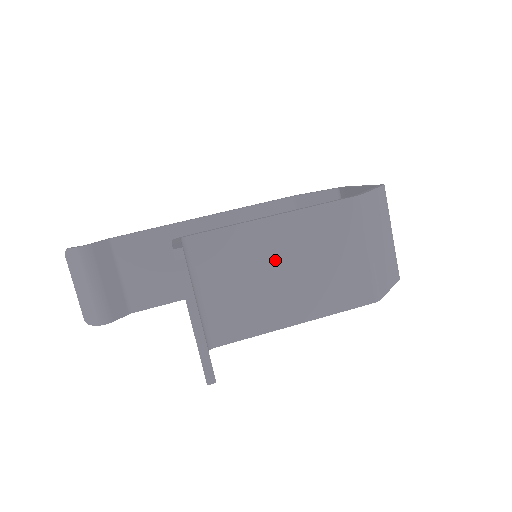
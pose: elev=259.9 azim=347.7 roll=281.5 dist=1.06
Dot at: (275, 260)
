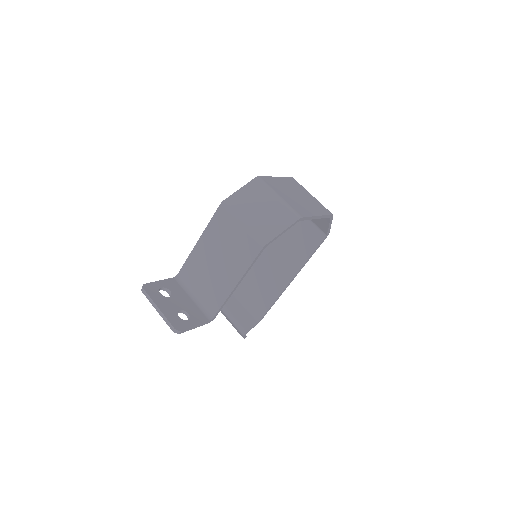
Dot at: (210, 260)
